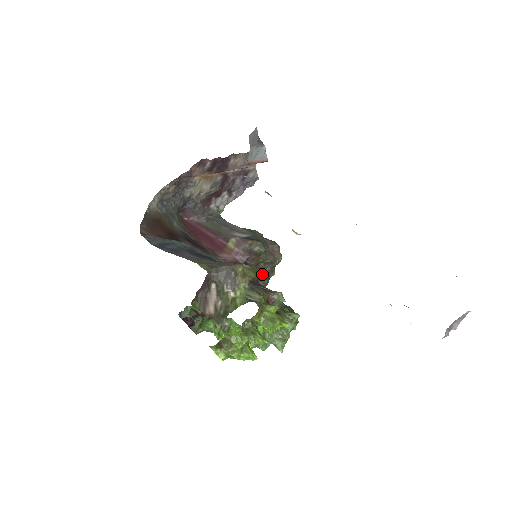
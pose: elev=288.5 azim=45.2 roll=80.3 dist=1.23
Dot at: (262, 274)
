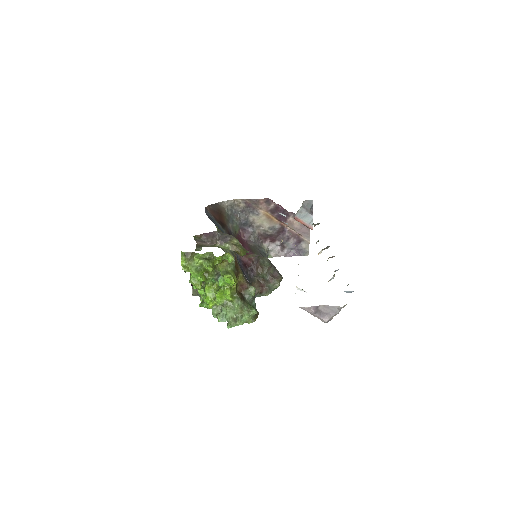
Dot at: (258, 285)
